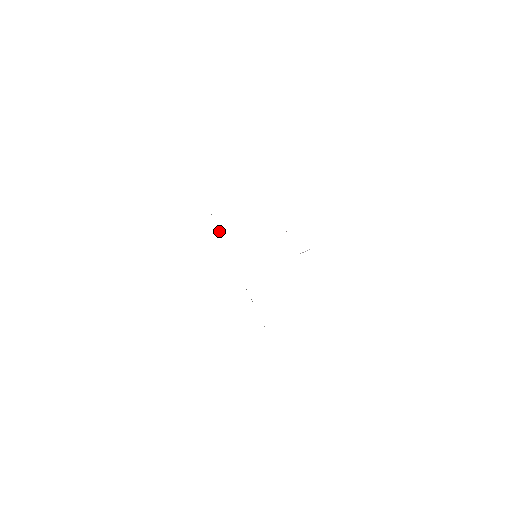
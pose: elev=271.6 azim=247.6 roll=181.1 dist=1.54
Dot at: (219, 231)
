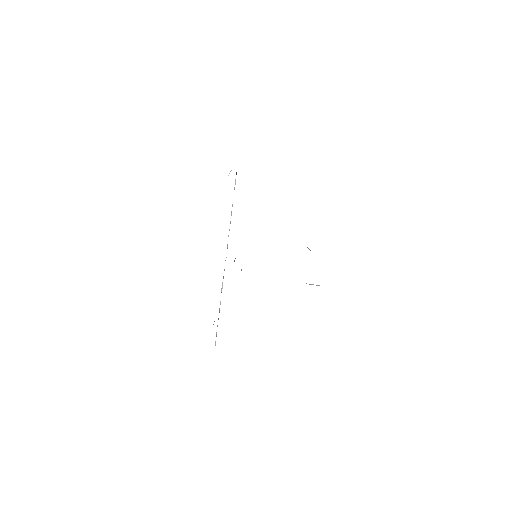
Dot at: occluded
